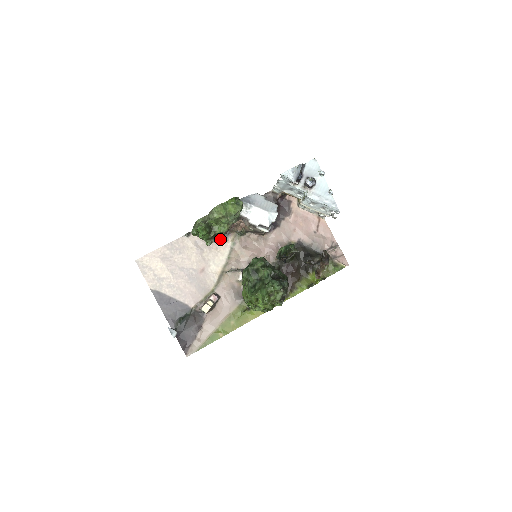
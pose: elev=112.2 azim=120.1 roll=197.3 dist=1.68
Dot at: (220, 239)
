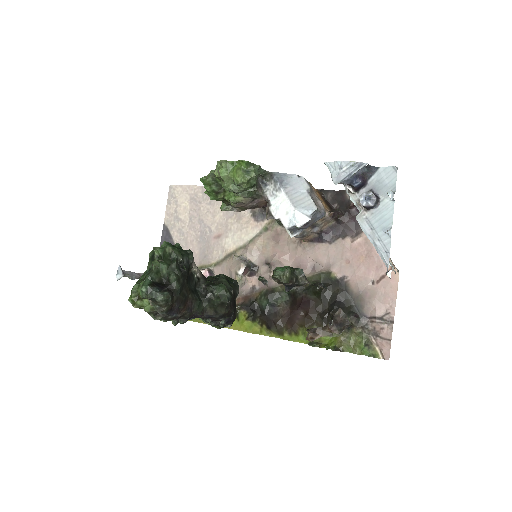
Dot at: (256, 214)
